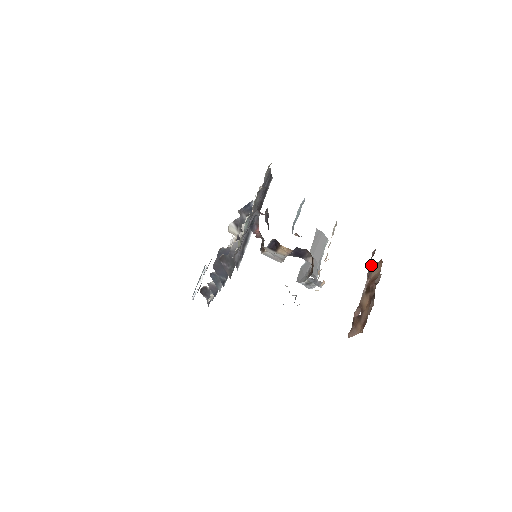
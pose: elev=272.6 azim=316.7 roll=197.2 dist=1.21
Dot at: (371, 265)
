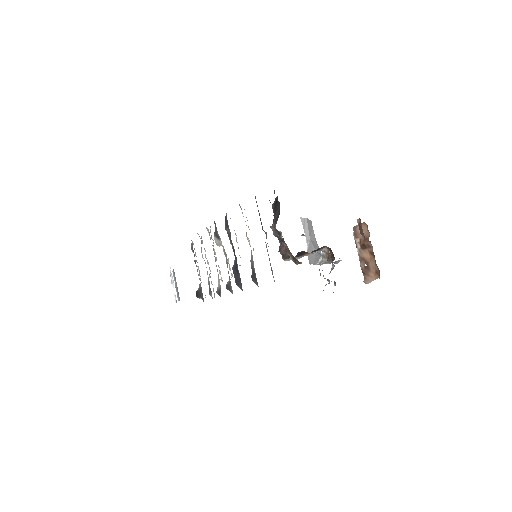
Dot at: (353, 227)
